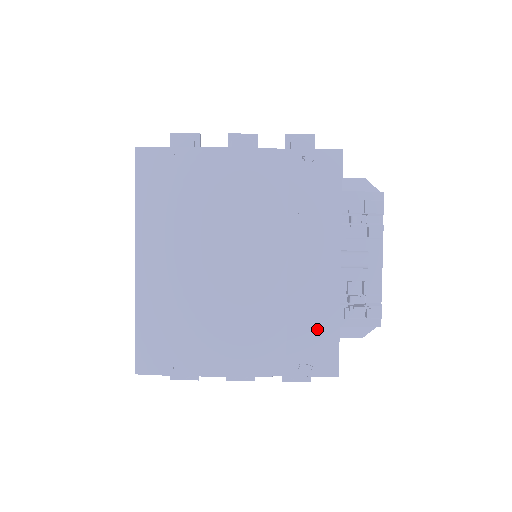
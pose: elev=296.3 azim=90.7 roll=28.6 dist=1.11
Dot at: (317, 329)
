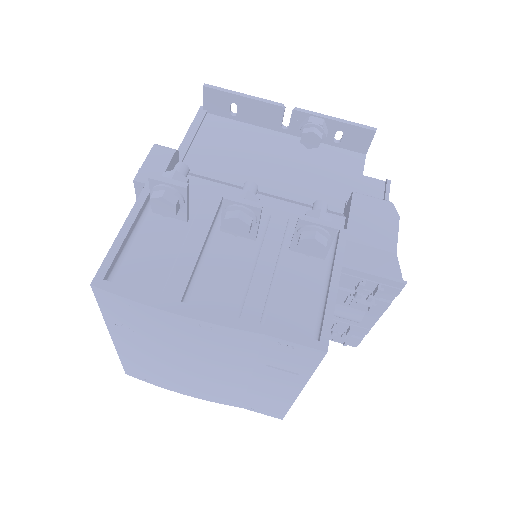
Dot at: (270, 404)
